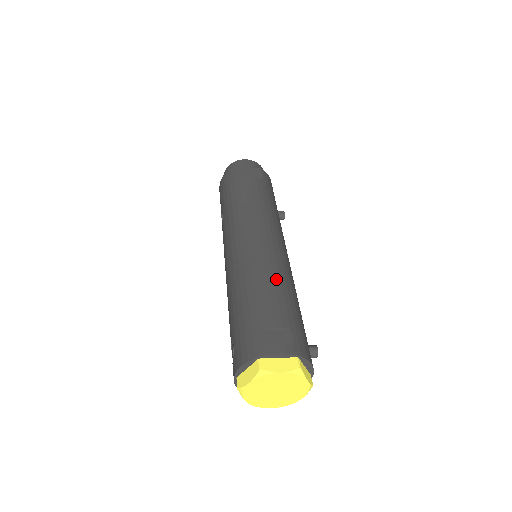
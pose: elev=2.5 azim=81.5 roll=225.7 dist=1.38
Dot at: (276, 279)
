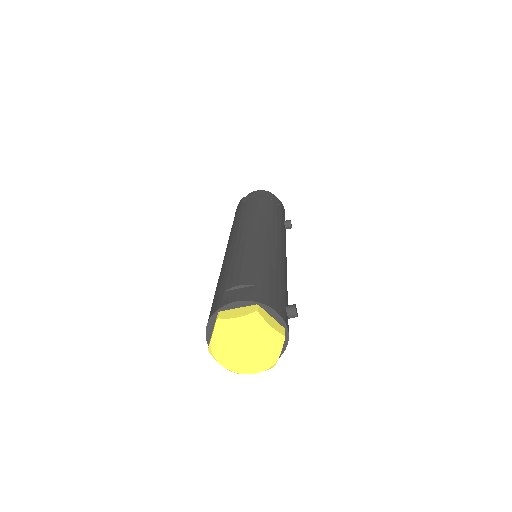
Dot at: (253, 255)
